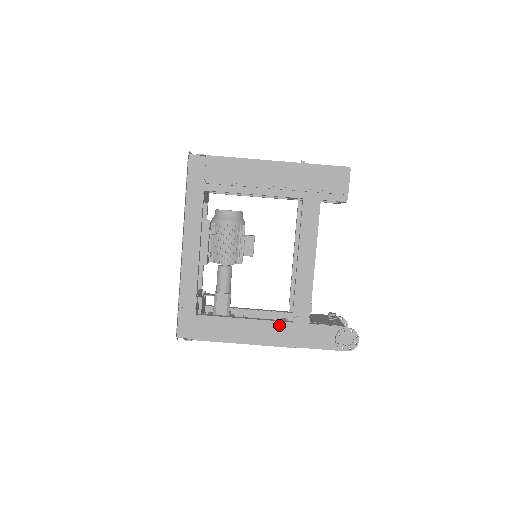
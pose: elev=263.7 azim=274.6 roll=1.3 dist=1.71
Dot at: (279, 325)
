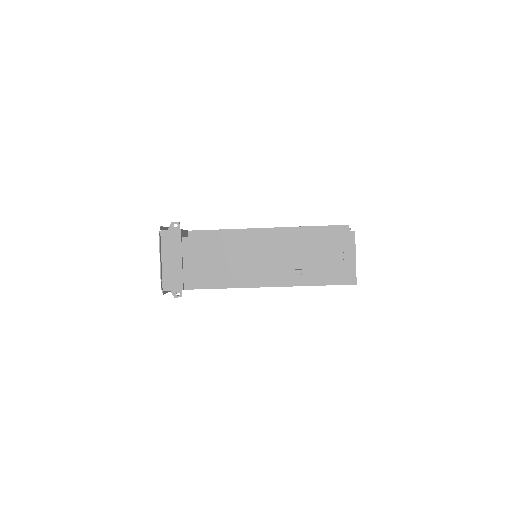
Dot at: occluded
